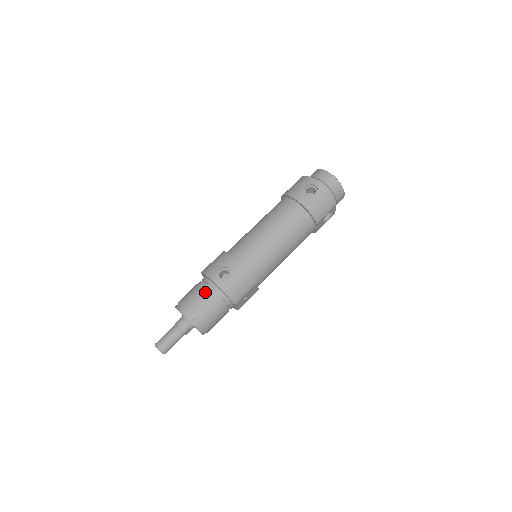
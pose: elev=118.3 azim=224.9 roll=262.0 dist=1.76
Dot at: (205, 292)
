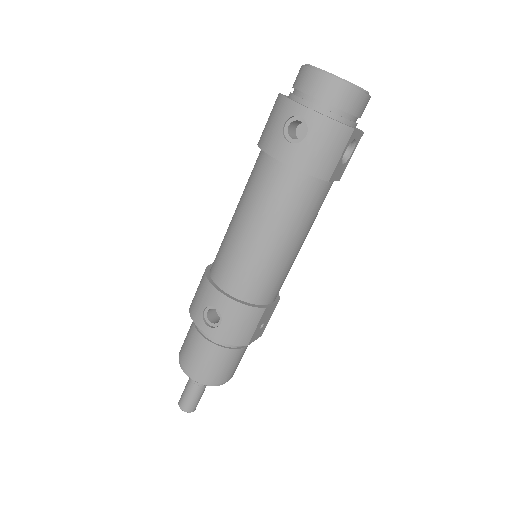
Dot at: (200, 343)
